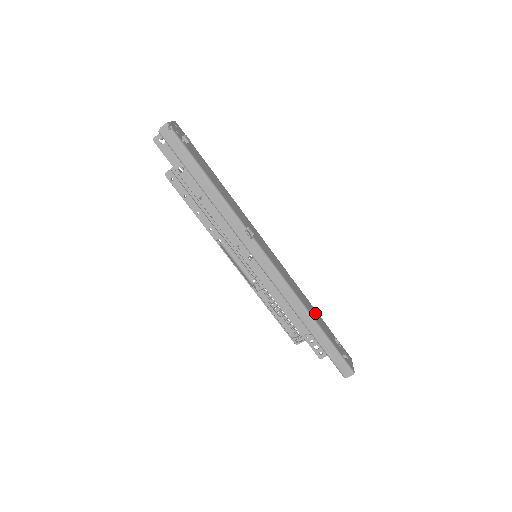
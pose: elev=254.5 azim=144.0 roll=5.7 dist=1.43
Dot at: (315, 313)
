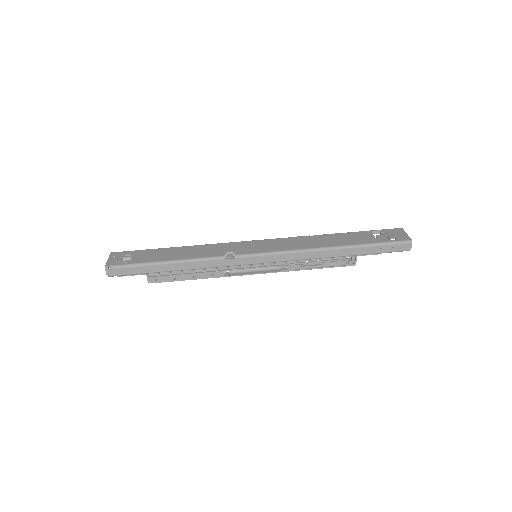
Dot at: (337, 238)
